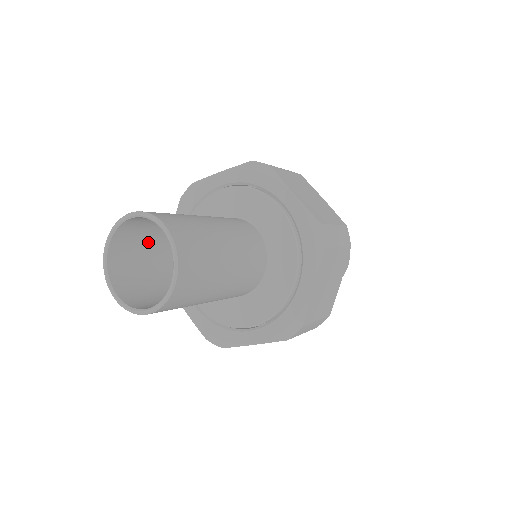
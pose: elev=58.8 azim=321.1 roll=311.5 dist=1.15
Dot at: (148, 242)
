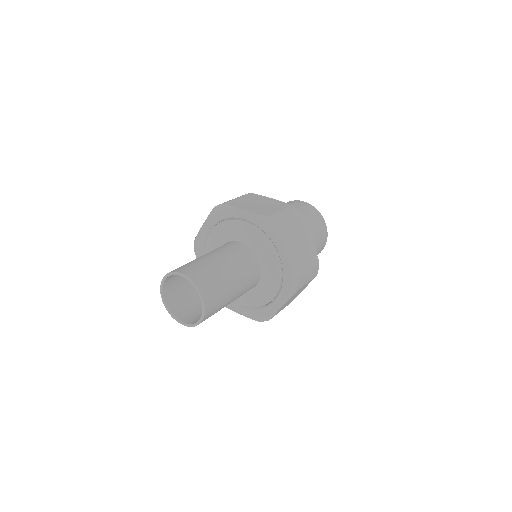
Dot at: occluded
